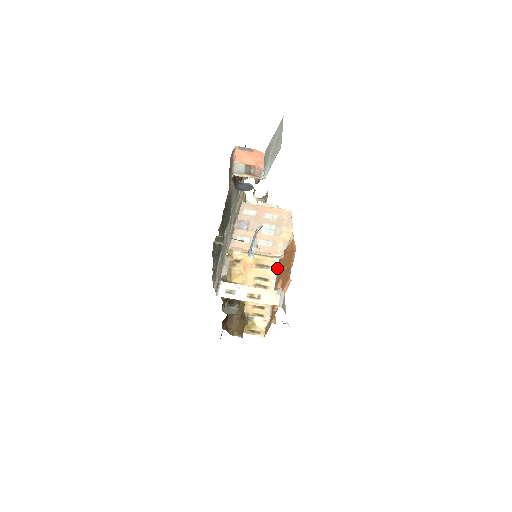
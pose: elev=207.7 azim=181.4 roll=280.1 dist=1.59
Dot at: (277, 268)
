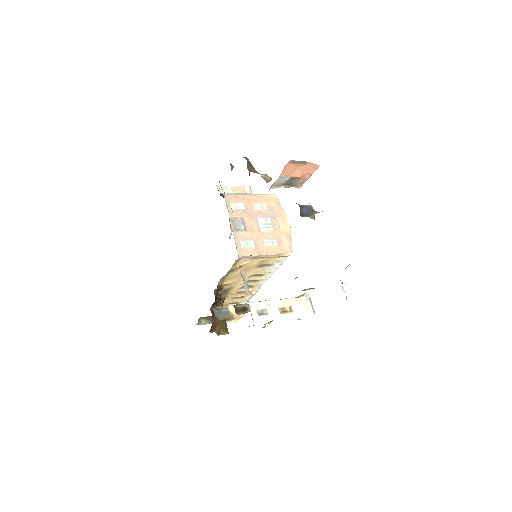
Dot at: occluded
